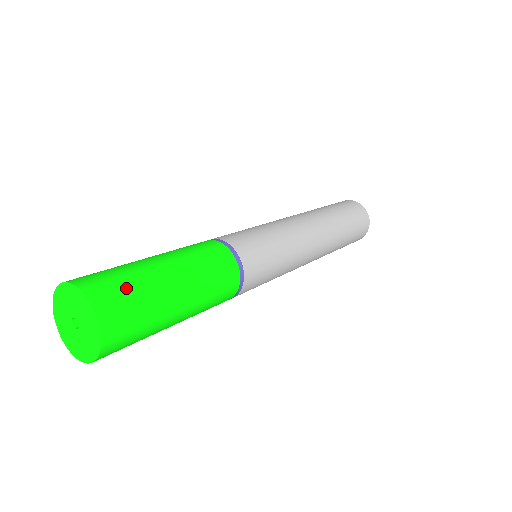
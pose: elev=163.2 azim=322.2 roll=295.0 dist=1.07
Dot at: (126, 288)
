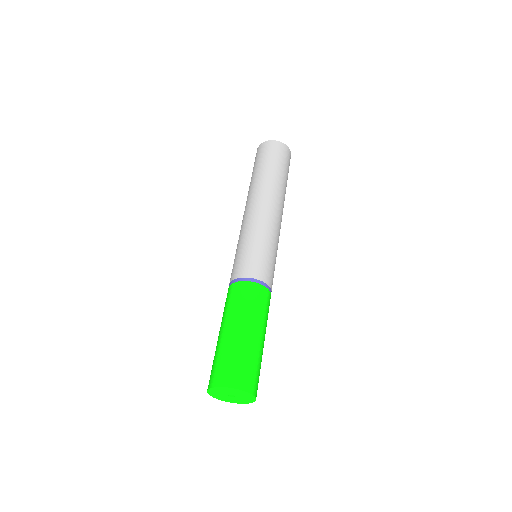
Dot at: (258, 372)
